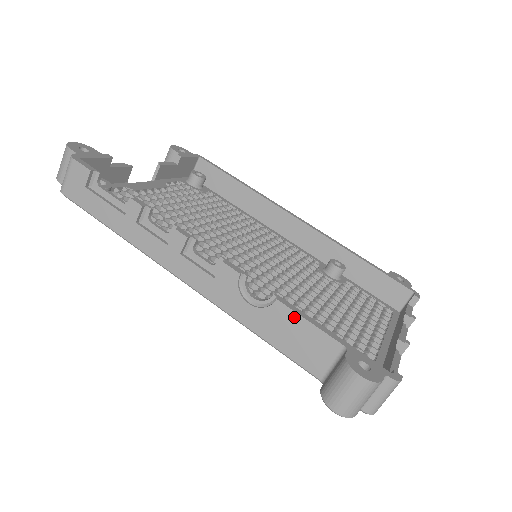
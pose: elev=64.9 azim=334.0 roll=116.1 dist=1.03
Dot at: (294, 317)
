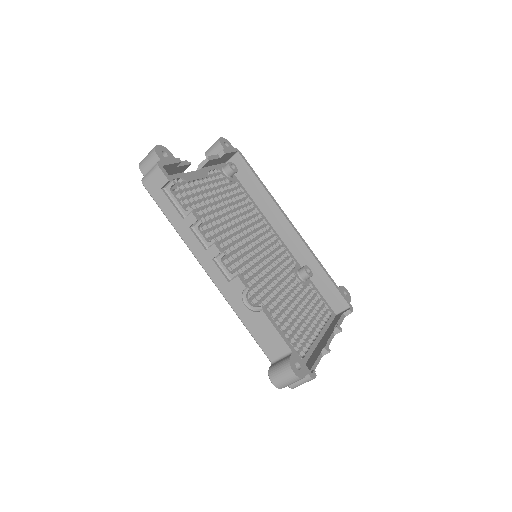
Dot at: (269, 324)
